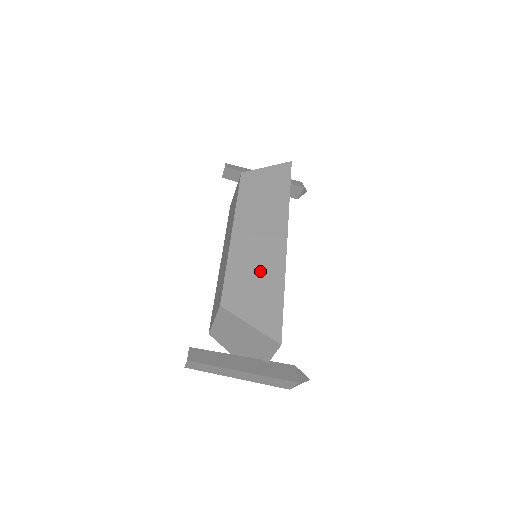
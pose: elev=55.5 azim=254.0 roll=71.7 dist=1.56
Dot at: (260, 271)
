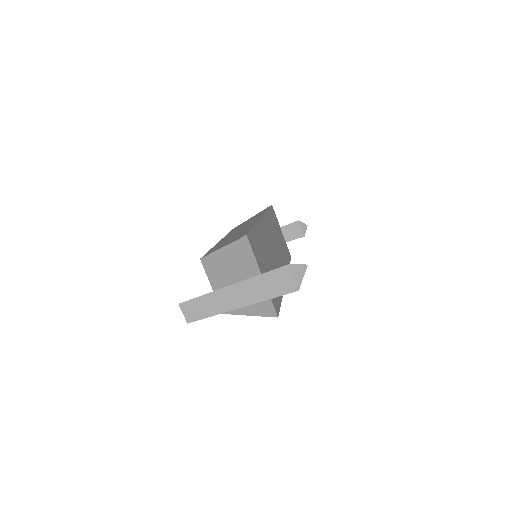
Dot at: occluded
